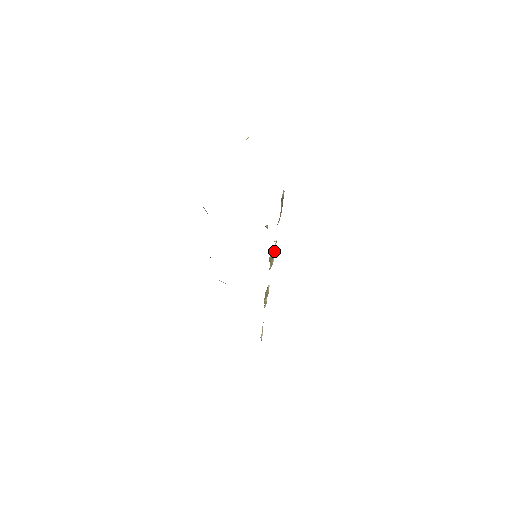
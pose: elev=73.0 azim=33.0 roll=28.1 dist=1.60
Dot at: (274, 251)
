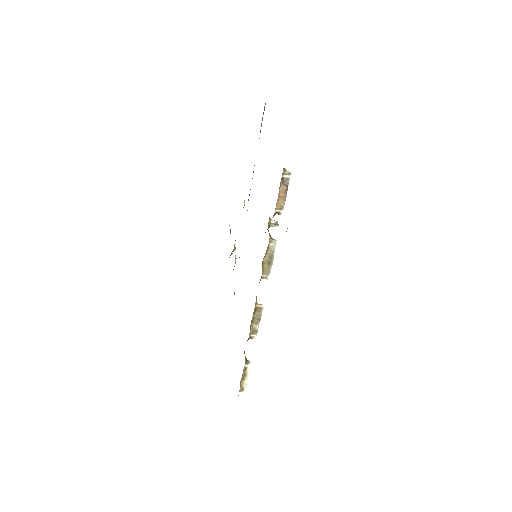
Dot at: (272, 254)
